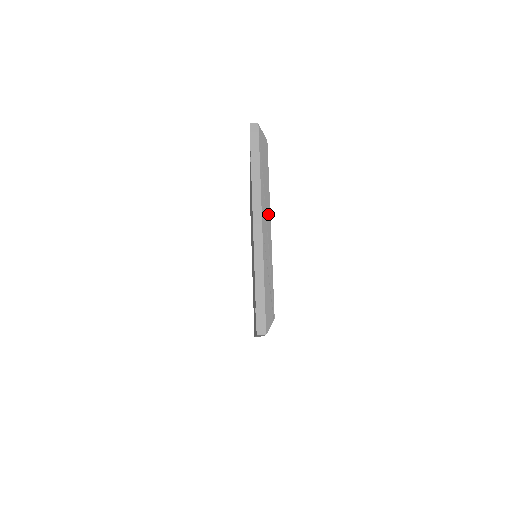
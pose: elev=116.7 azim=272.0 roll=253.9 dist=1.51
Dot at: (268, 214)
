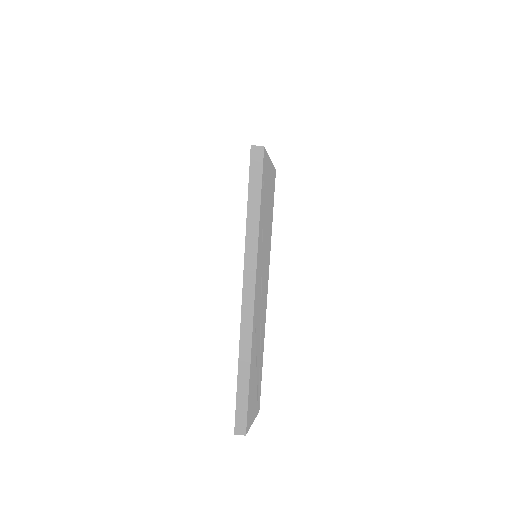
Dot at: (265, 281)
